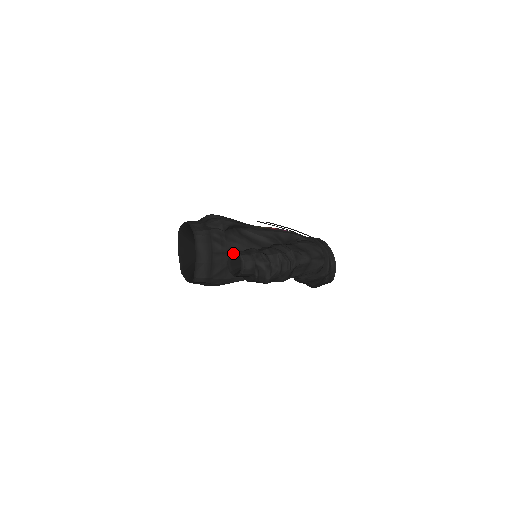
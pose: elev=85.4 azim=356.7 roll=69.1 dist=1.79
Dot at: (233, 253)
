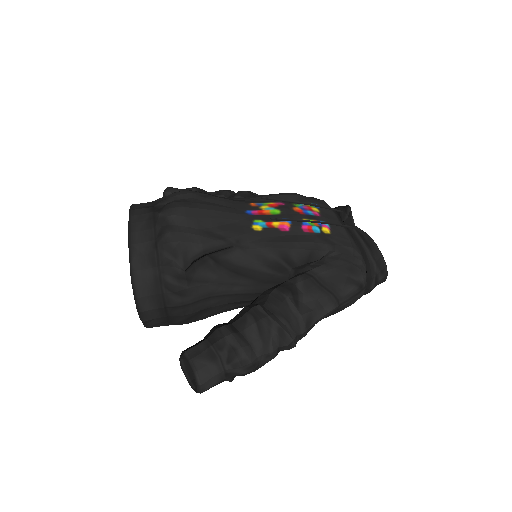
Dot at: (185, 357)
